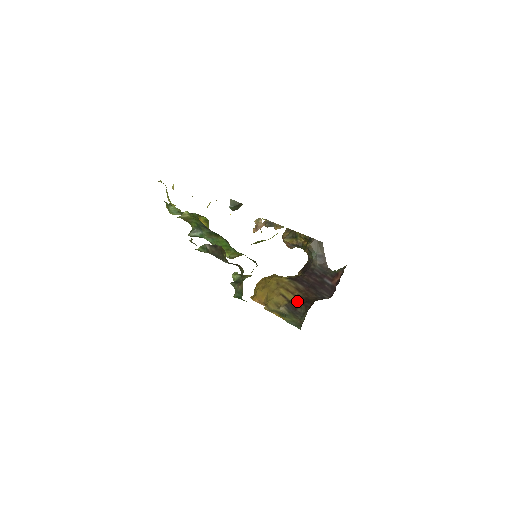
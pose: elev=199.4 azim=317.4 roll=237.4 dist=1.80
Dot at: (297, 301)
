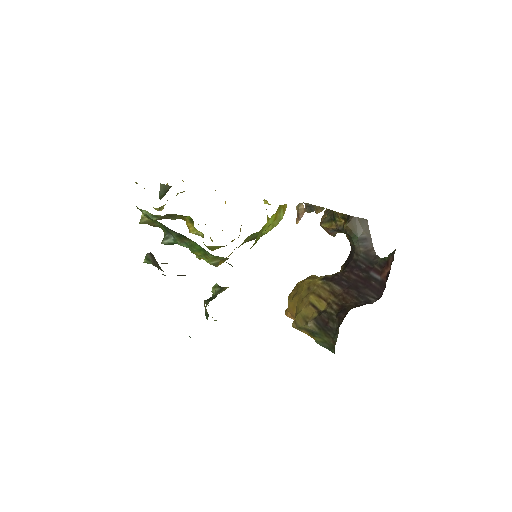
Dot at: (329, 311)
